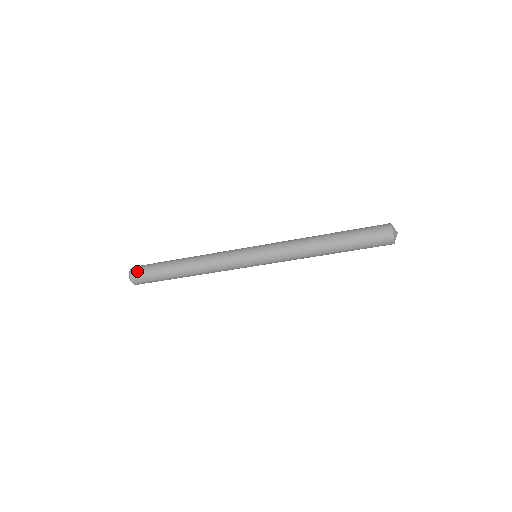
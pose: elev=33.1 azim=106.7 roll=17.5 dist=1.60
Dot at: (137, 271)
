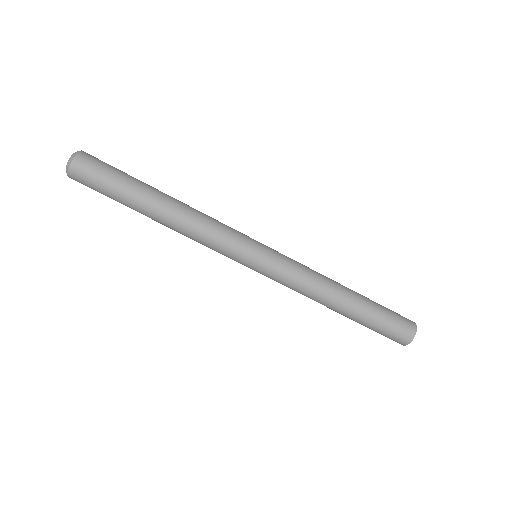
Dot at: (91, 158)
